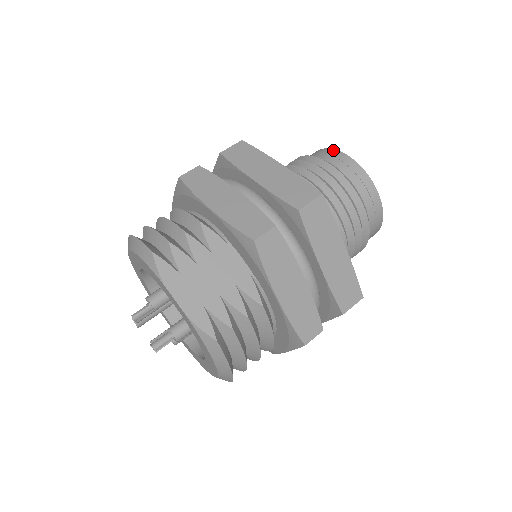
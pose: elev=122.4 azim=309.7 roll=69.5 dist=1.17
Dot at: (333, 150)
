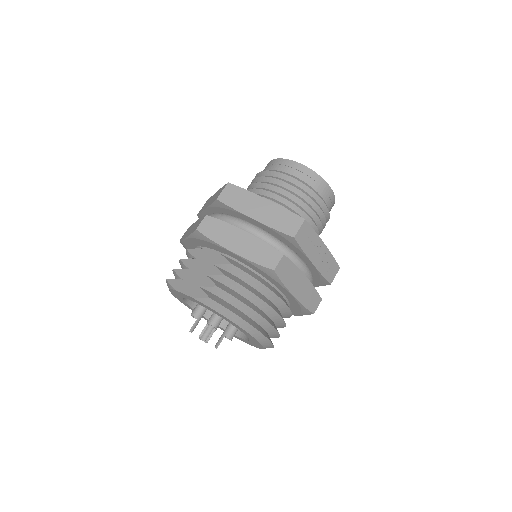
Dot at: occluded
